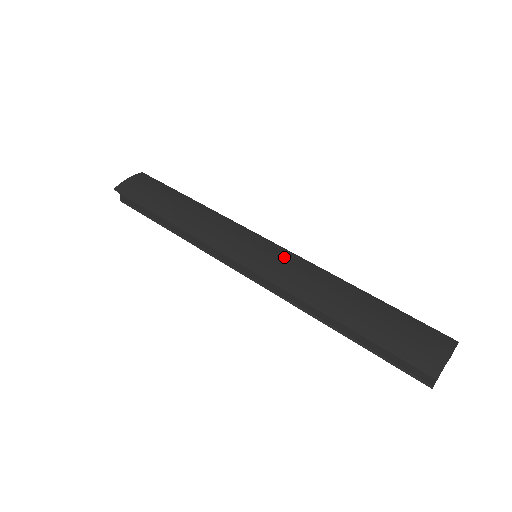
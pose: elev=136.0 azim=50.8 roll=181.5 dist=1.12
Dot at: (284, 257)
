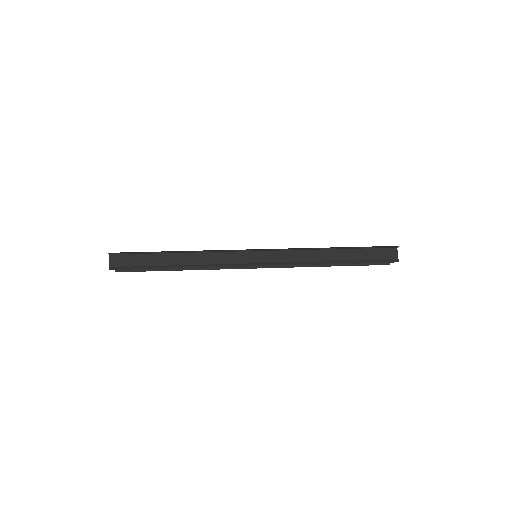
Dot at: occluded
